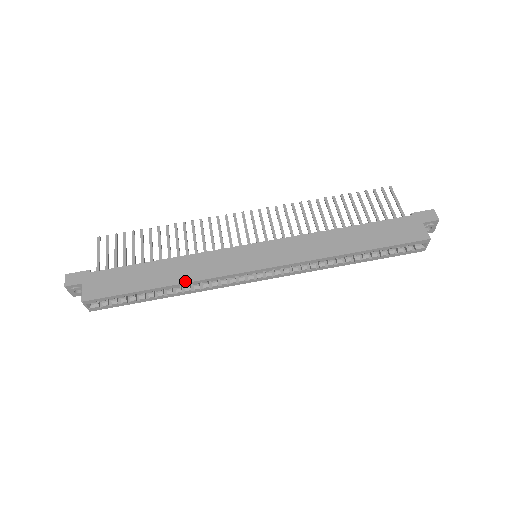
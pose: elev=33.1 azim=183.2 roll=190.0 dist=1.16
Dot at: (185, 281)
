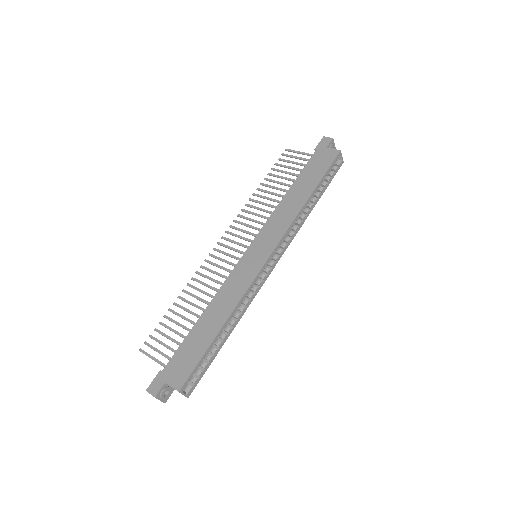
Dot at: (232, 309)
